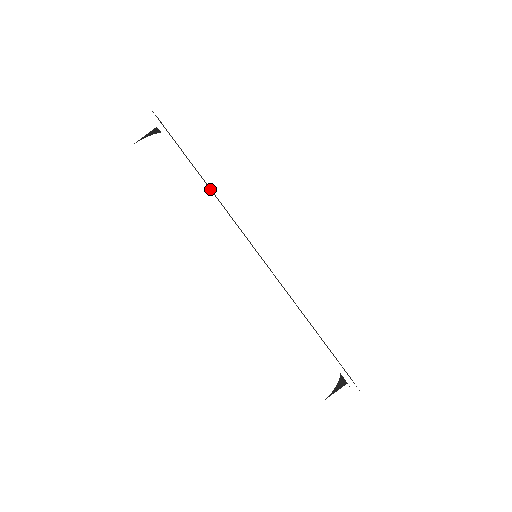
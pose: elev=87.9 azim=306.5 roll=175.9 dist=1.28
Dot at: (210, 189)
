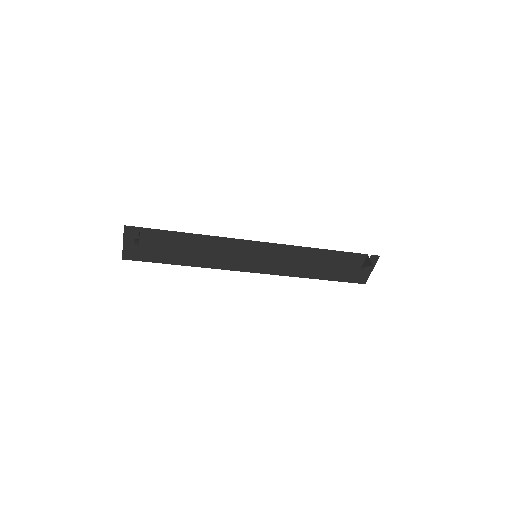
Dot at: (198, 241)
